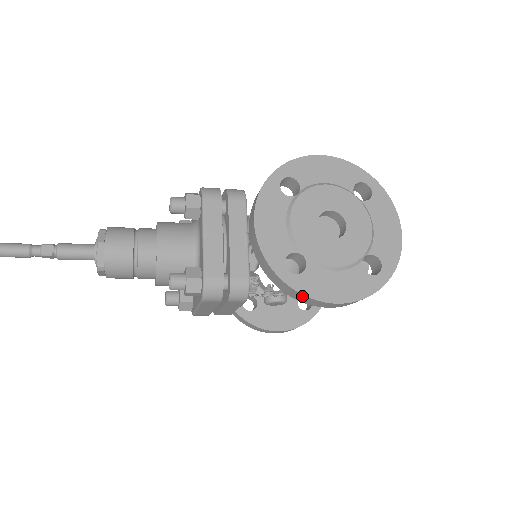
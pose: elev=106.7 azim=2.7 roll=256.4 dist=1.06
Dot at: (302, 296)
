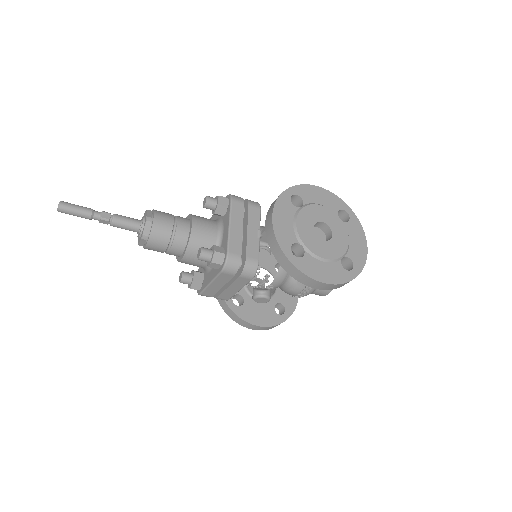
Dot at: (300, 273)
